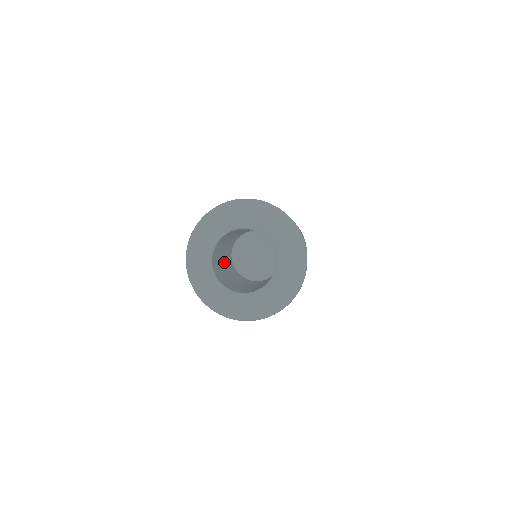
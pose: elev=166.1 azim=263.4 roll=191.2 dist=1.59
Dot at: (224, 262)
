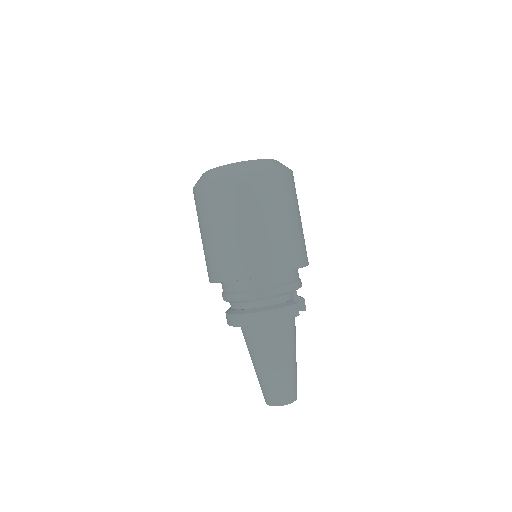
Dot at: occluded
